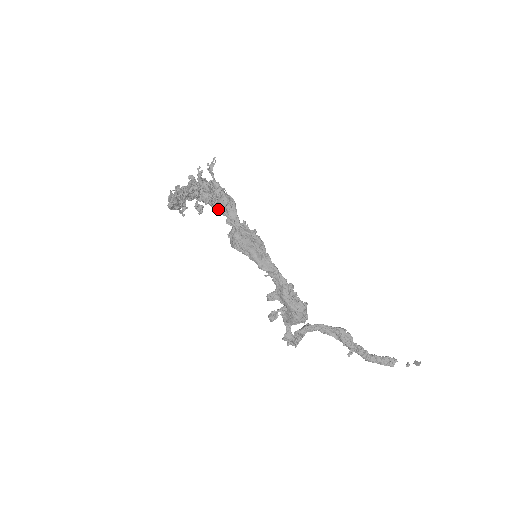
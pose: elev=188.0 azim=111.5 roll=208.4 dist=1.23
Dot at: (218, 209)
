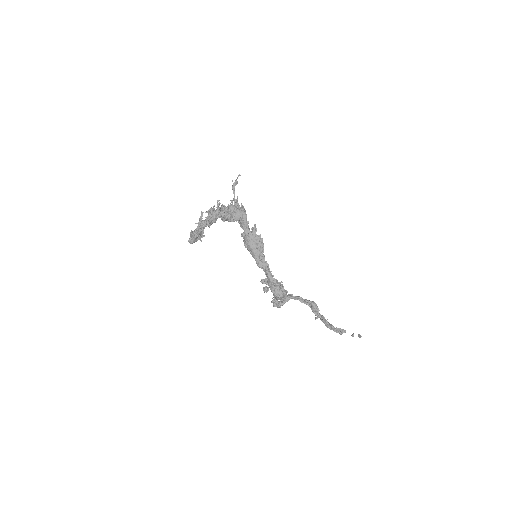
Dot at: occluded
